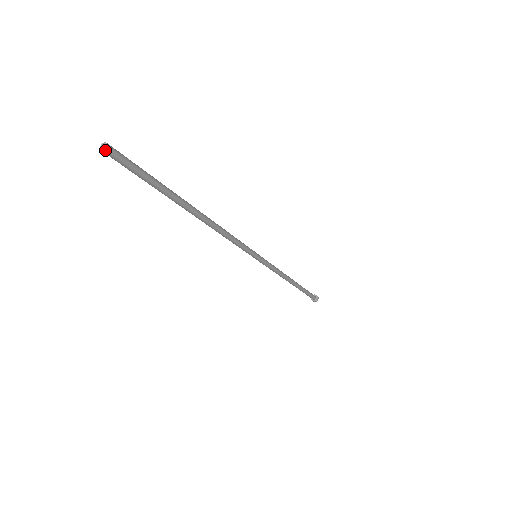
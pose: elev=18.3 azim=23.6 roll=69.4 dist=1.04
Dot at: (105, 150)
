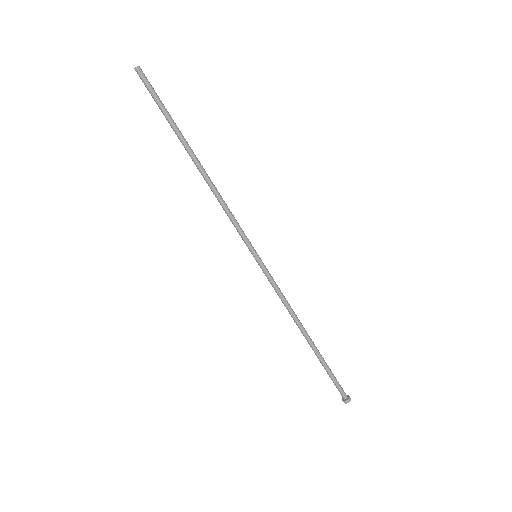
Dot at: (138, 67)
